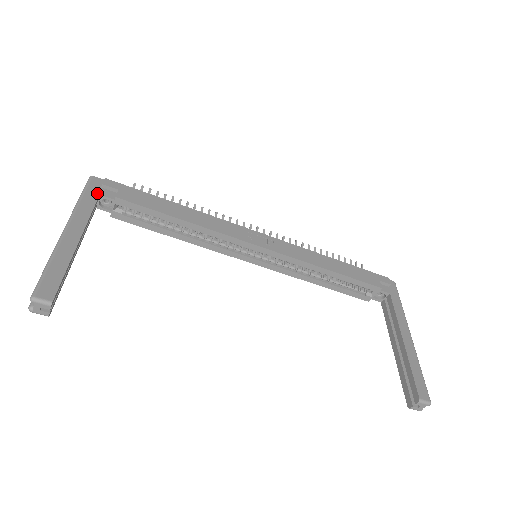
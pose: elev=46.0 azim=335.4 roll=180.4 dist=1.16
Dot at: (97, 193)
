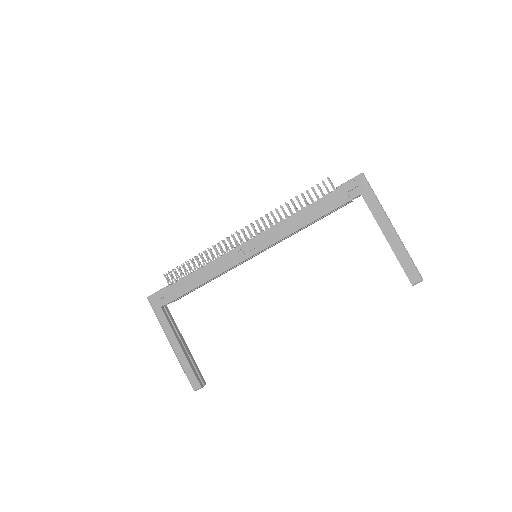
Dot at: (159, 308)
